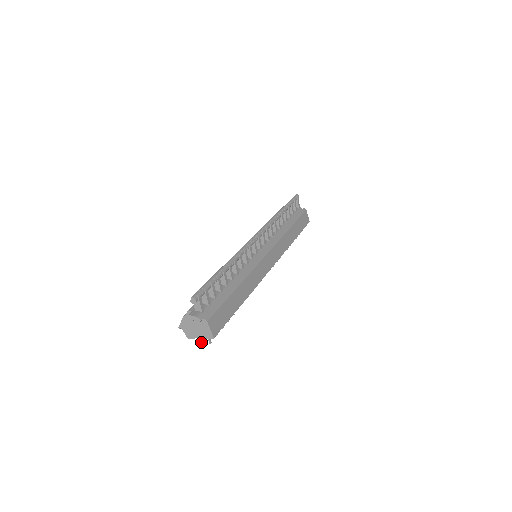
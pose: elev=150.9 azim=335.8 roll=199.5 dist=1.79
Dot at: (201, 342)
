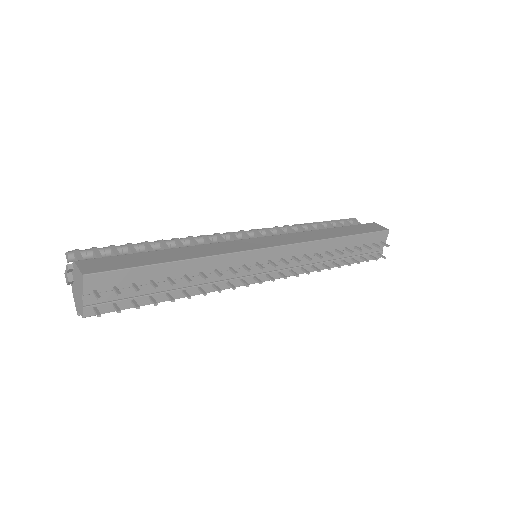
Dot at: (100, 315)
